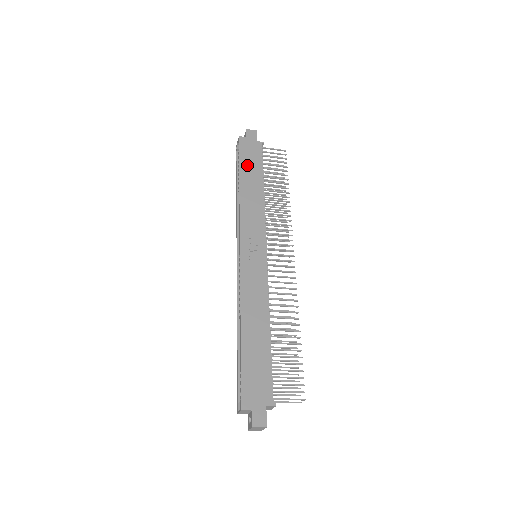
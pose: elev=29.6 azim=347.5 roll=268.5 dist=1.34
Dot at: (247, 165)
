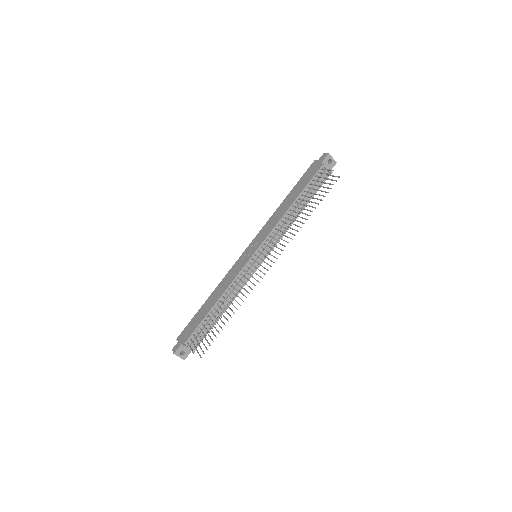
Dot at: (299, 185)
